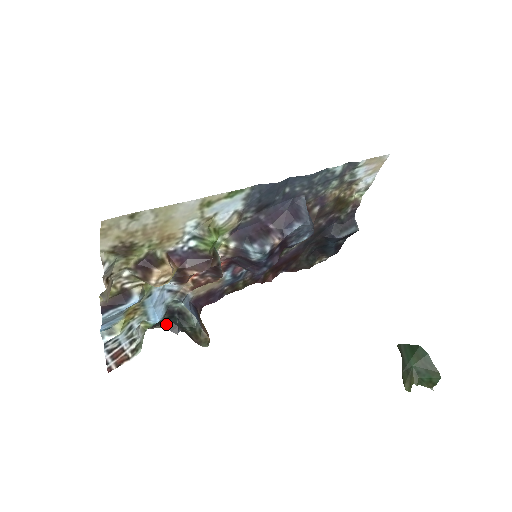
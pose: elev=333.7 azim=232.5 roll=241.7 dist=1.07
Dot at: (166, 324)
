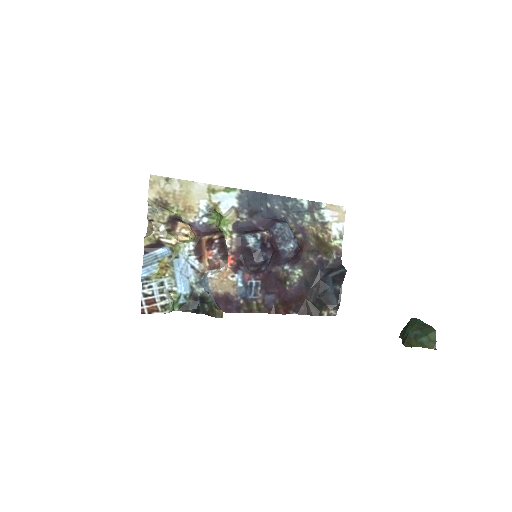
Dot at: (191, 310)
